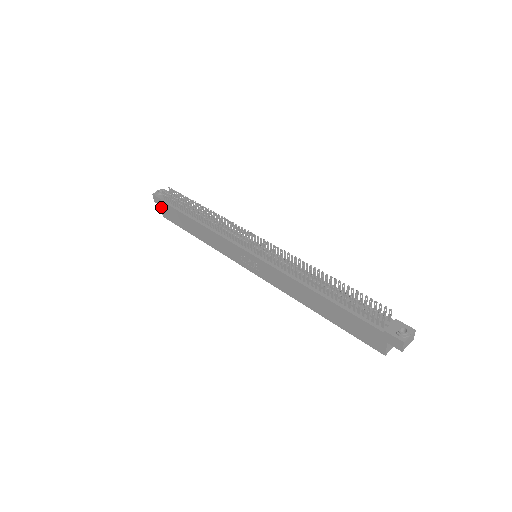
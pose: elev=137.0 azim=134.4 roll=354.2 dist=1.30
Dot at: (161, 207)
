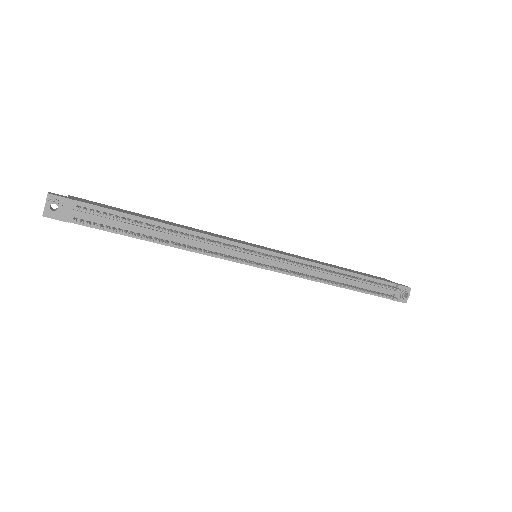
Dot at: occluded
